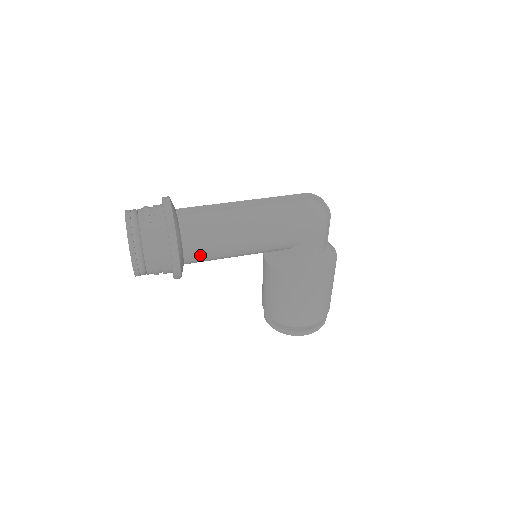
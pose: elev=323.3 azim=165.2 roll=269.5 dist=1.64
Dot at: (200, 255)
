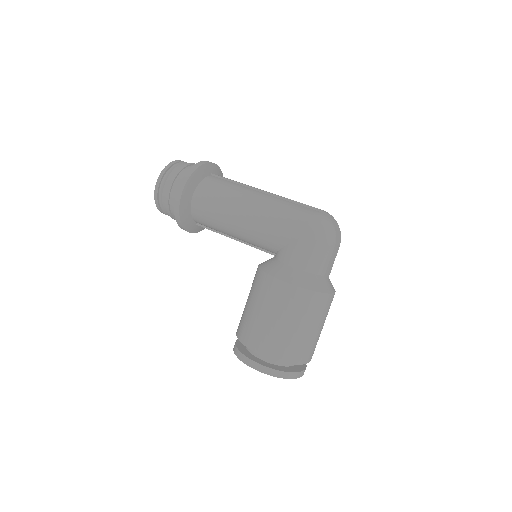
Dot at: (203, 207)
